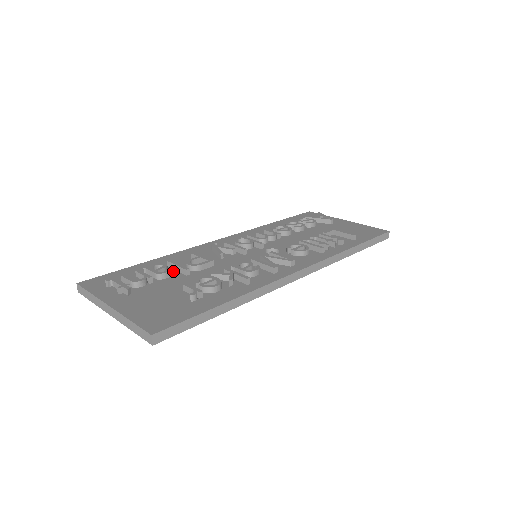
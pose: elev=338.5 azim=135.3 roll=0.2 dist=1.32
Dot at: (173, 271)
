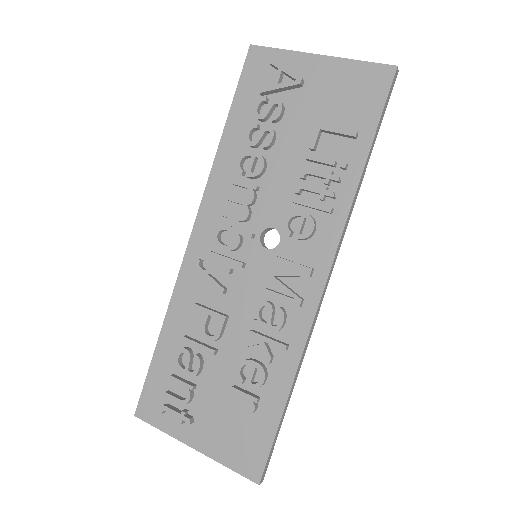
Dot at: (198, 350)
